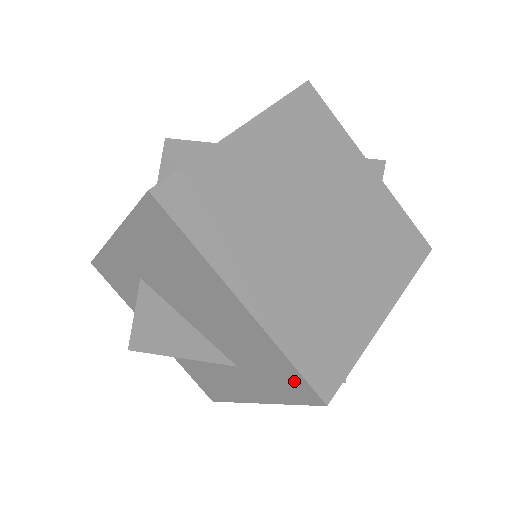
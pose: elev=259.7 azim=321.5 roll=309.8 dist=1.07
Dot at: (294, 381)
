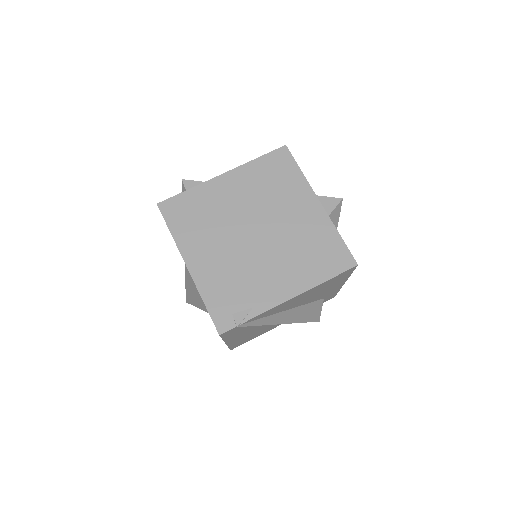
Dot at: occluded
